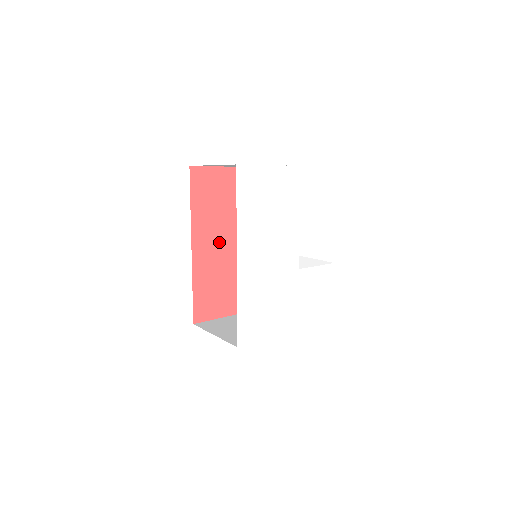
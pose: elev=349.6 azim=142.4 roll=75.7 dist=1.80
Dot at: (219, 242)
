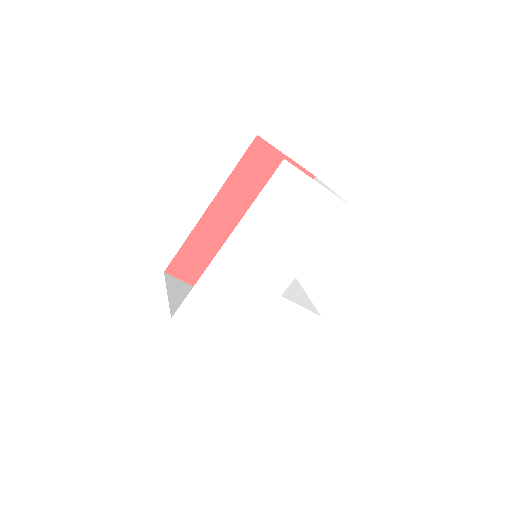
Dot at: (238, 221)
